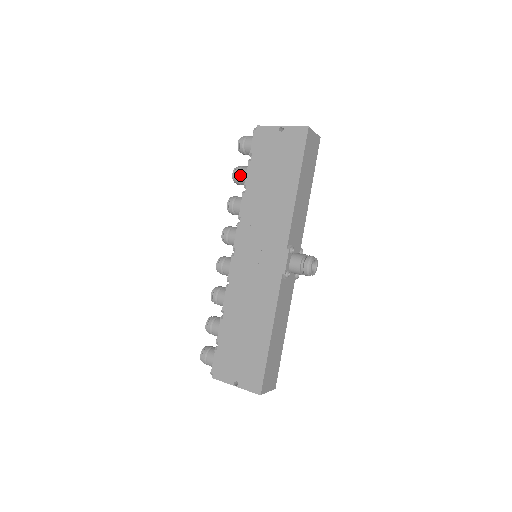
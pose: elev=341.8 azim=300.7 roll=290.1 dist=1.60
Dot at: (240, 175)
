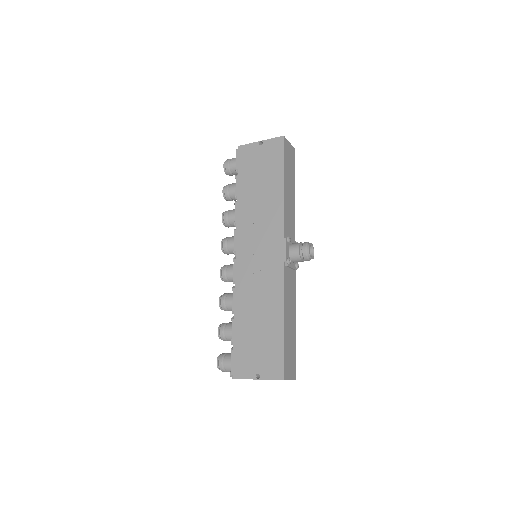
Dot at: (230, 190)
